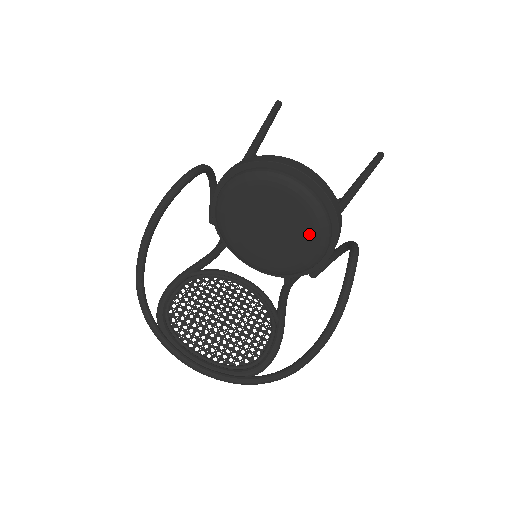
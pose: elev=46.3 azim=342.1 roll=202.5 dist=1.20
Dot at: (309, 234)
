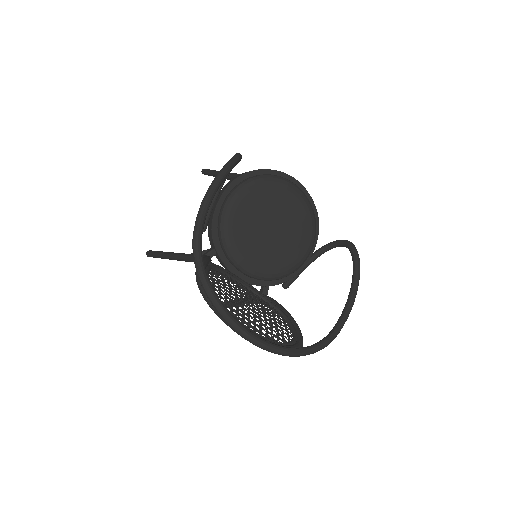
Dot at: (304, 234)
